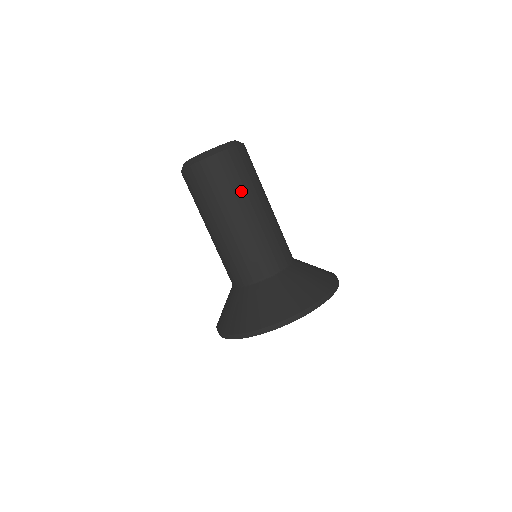
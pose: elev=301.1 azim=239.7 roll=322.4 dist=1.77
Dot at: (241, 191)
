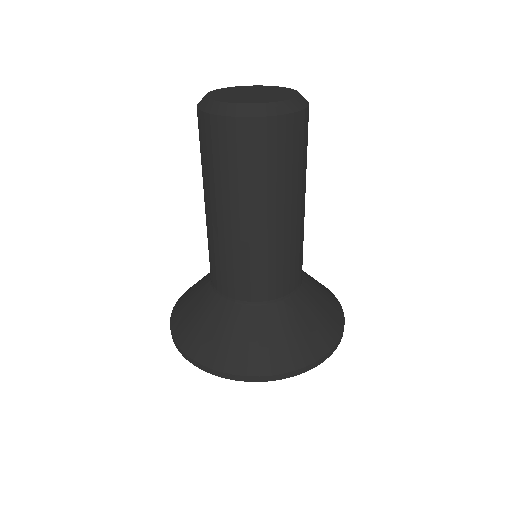
Dot at: (260, 186)
